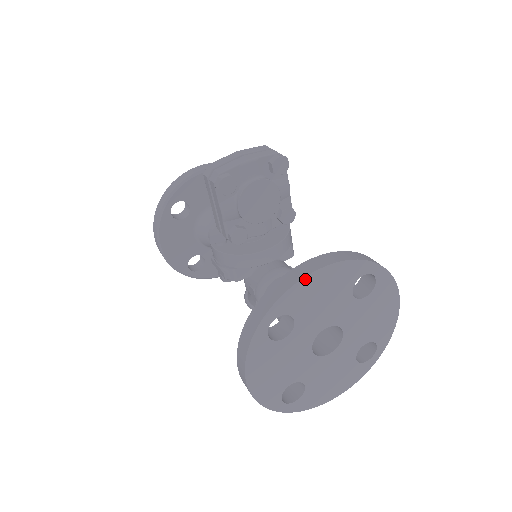
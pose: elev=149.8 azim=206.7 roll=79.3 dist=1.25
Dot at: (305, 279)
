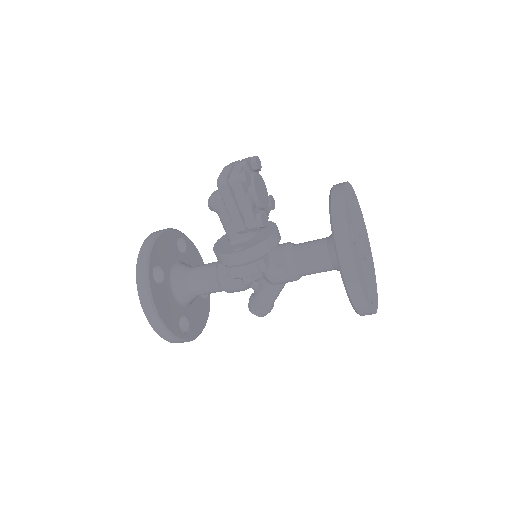
Dot at: (345, 193)
